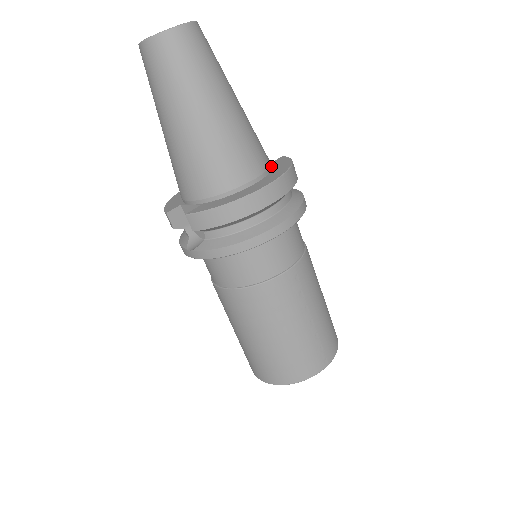
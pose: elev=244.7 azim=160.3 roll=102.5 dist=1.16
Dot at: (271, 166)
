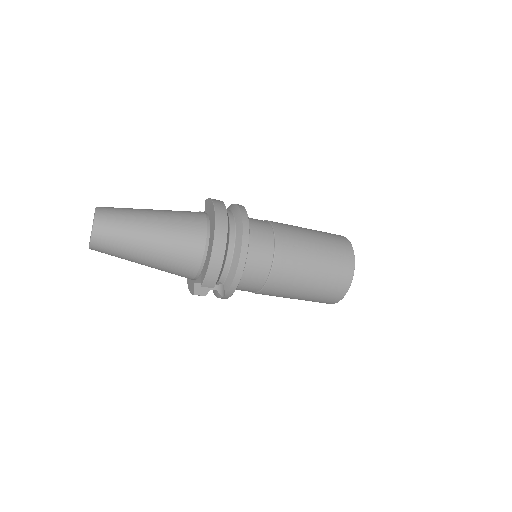
Dot at: (206, 214)
